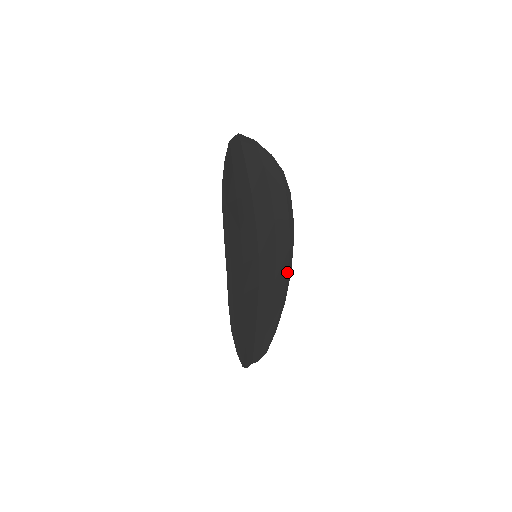
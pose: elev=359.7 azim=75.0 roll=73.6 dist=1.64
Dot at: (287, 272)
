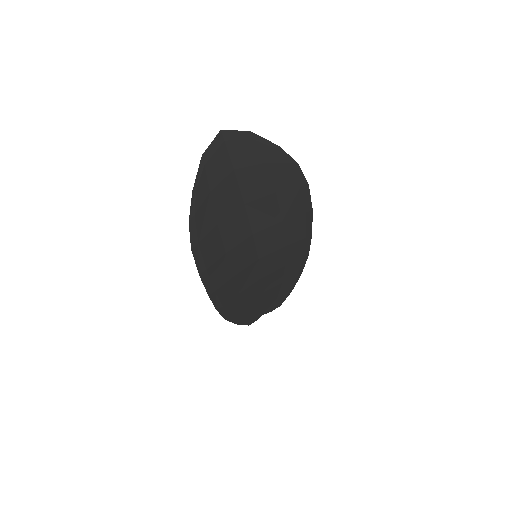
Dot at: (303, 255)
